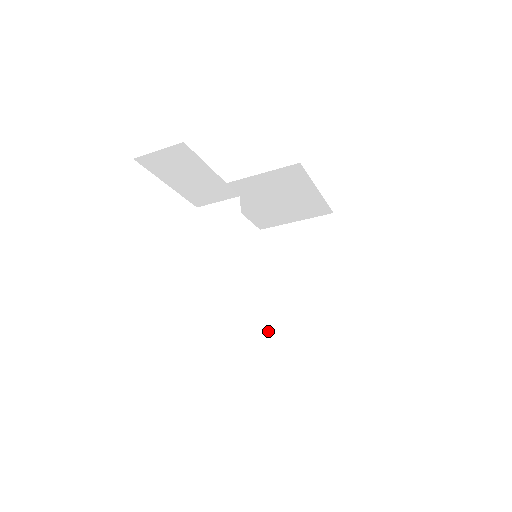
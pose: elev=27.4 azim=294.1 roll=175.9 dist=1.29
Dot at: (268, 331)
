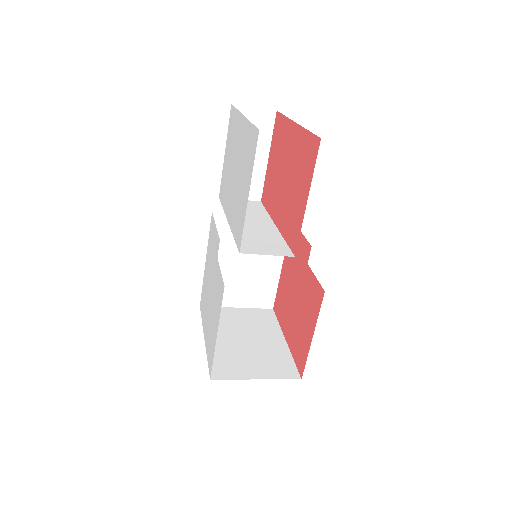
Dot at: (211, 376)
